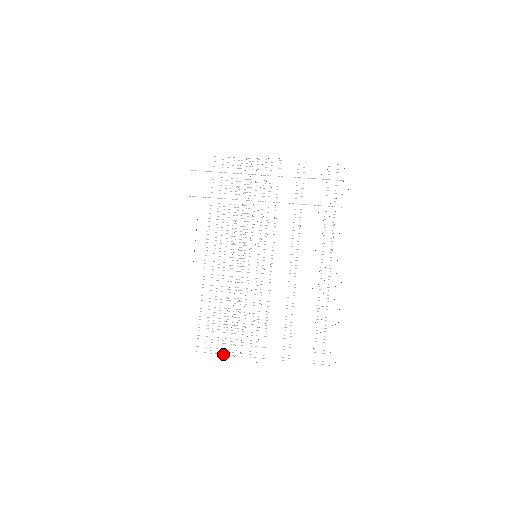
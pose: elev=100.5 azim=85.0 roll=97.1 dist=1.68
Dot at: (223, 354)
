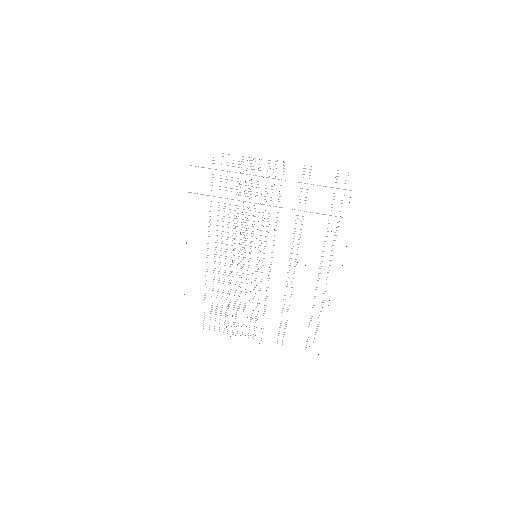
Dot at: occluded
